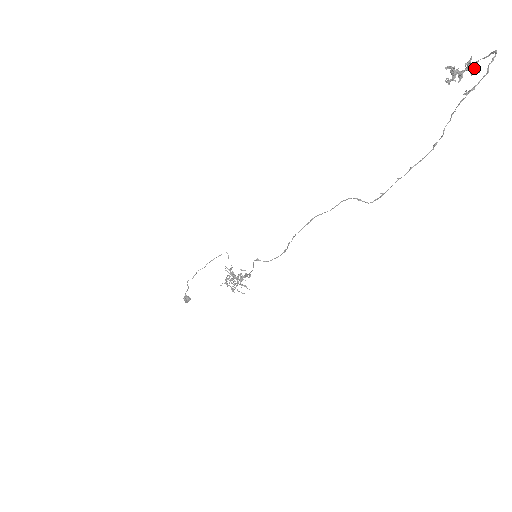
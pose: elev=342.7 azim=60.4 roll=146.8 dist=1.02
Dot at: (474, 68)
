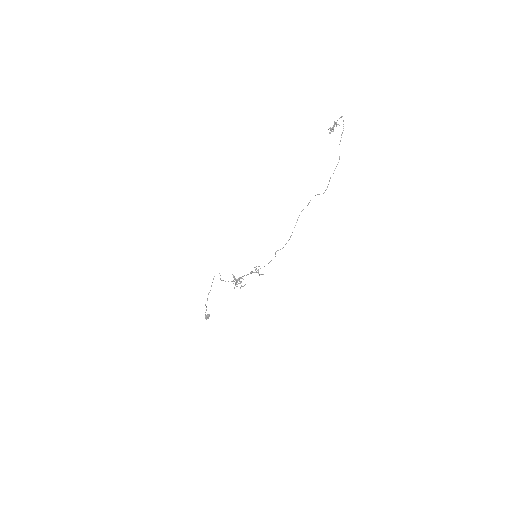
Dot at: occluded
